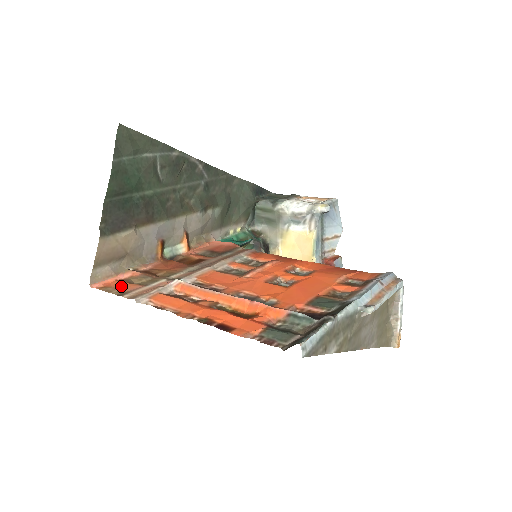
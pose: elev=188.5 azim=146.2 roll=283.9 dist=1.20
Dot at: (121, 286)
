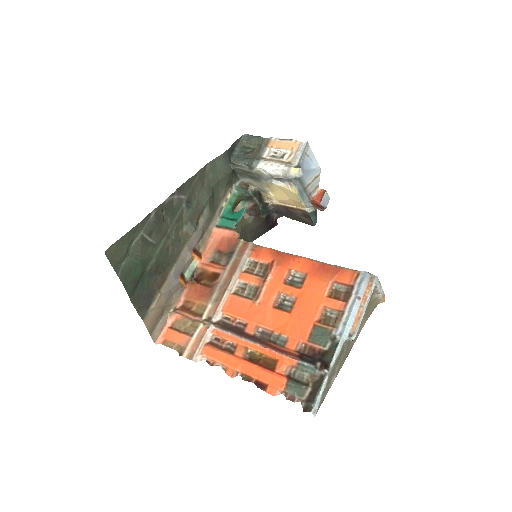
Dot at: (176, 339)
